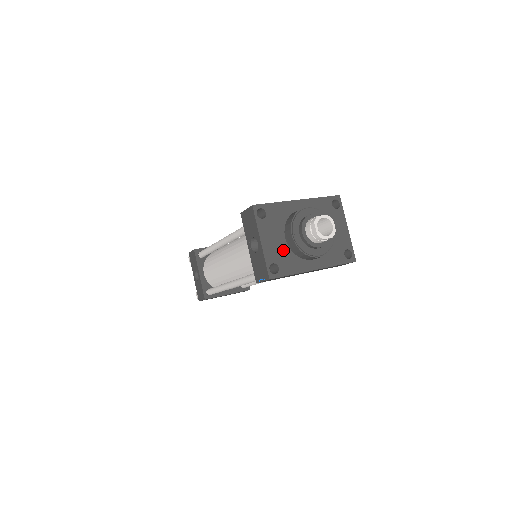
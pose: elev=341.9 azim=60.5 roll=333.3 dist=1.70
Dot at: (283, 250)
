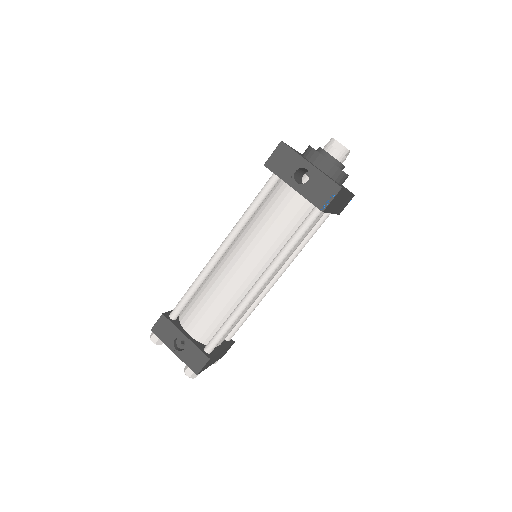
Dot at: occluded
